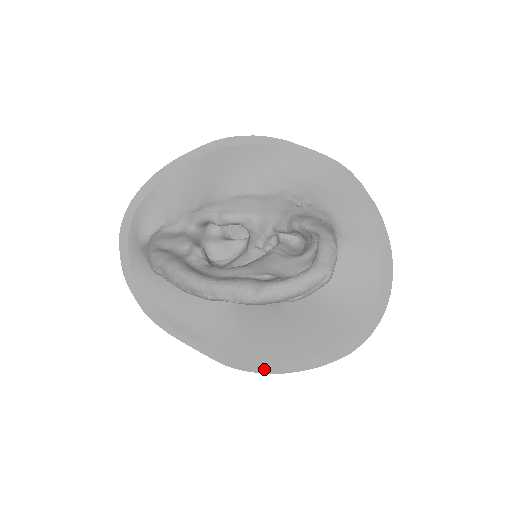
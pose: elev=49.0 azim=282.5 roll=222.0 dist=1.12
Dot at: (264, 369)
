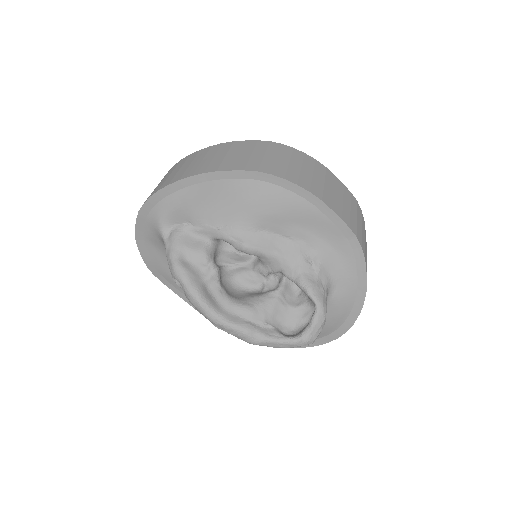
Dot at: occluded
